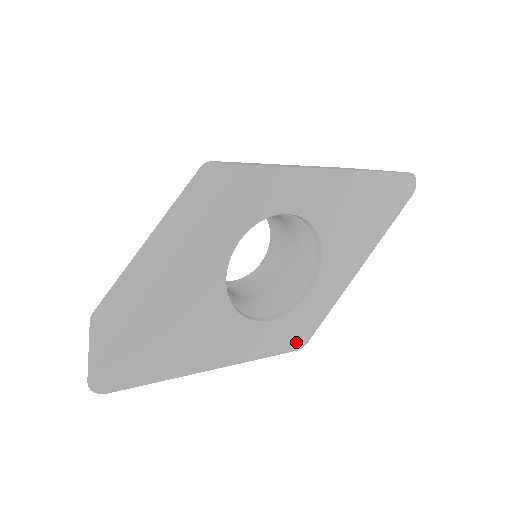
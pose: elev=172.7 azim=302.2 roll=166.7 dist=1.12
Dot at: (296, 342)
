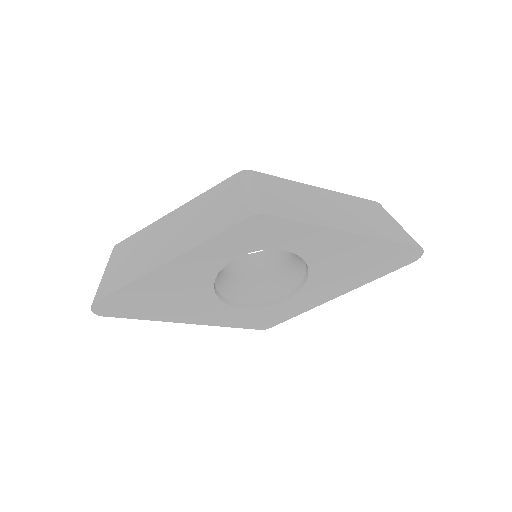
Dot at: (261, 325)
